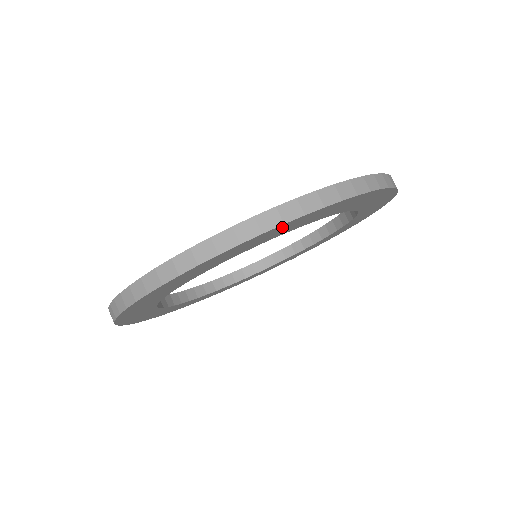
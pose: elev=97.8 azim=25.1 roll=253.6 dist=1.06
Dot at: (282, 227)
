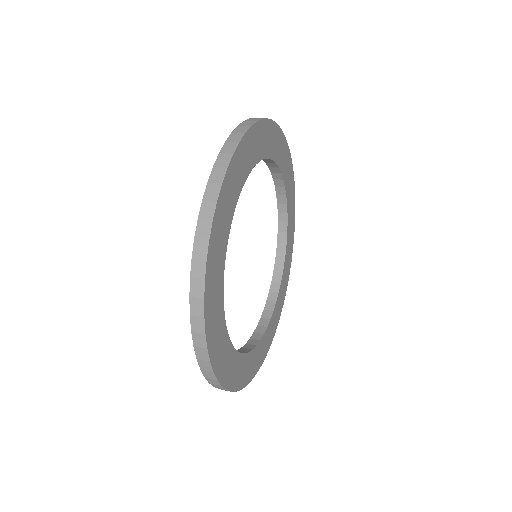
Dot at: (262, 129)
